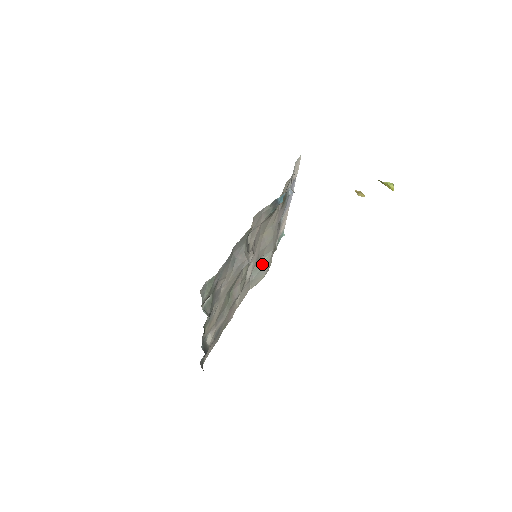
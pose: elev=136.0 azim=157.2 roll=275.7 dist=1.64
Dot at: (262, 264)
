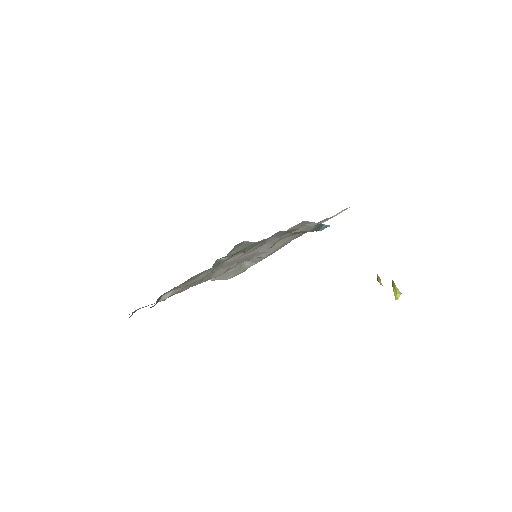
Dot at: (240, 267)
